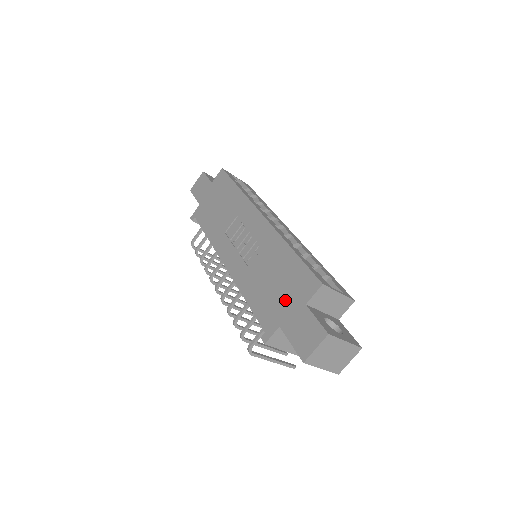
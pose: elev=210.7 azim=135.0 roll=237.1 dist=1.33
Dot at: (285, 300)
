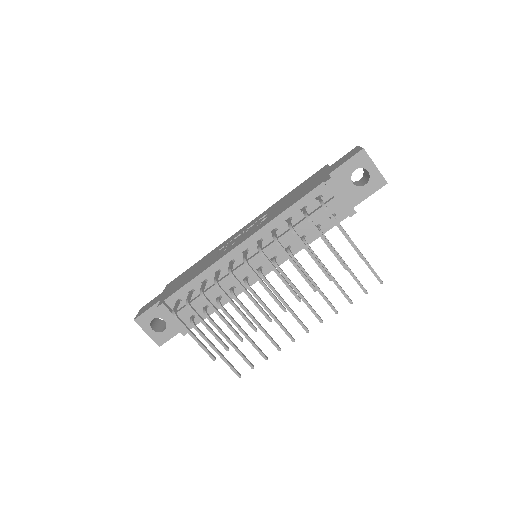
Dot at: (315, 180)
